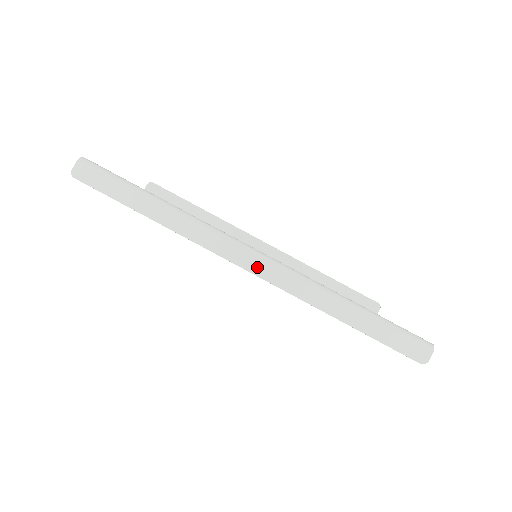
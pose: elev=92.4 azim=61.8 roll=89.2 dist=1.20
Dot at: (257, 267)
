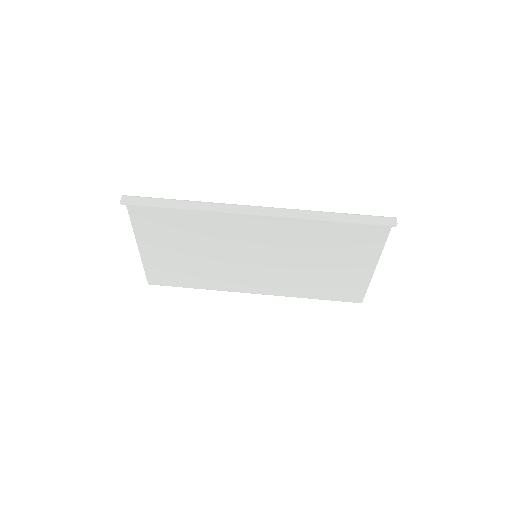
Dot at: (263, 212)
